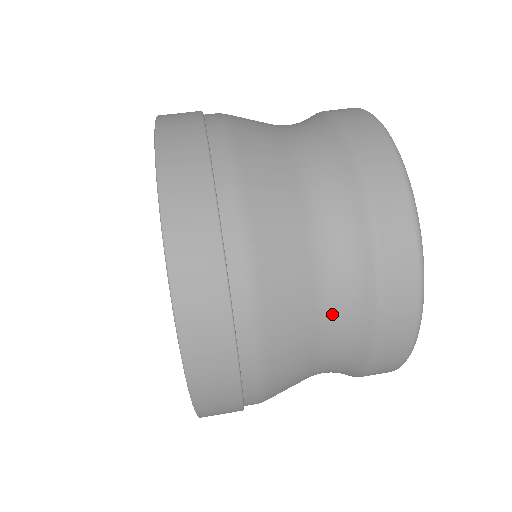
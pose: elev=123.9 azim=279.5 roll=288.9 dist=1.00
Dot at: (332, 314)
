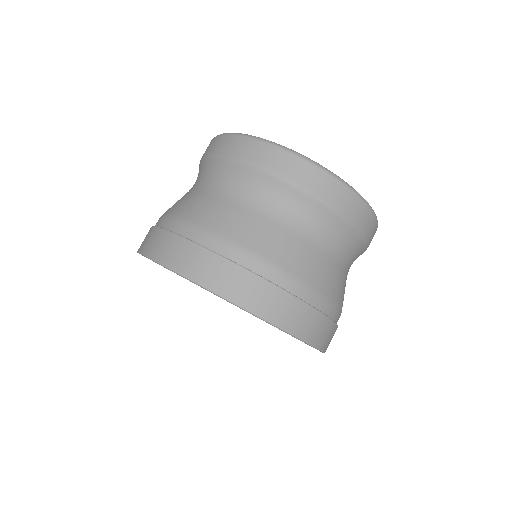
Dot at: occluded
